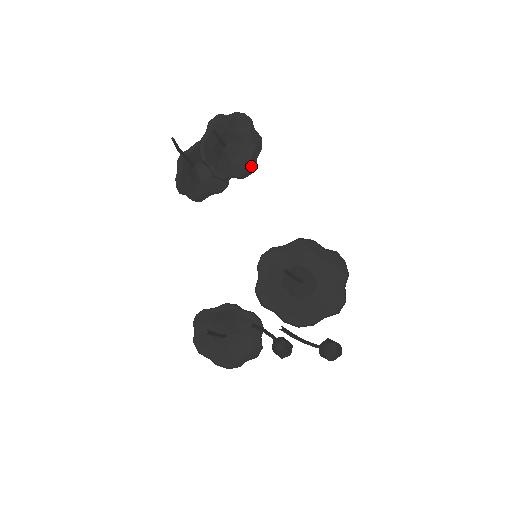
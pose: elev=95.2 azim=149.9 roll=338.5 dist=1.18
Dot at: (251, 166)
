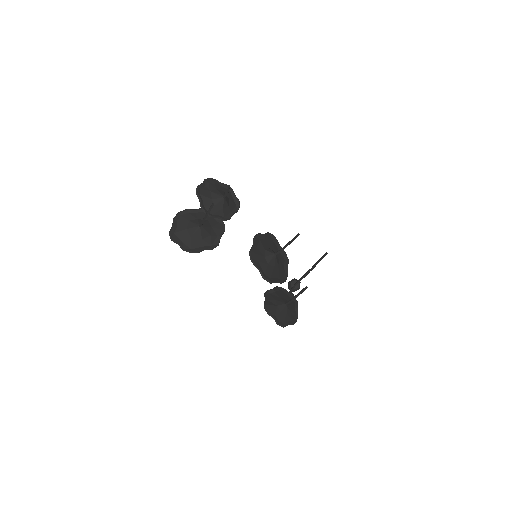
Dot at: (237, 202)
